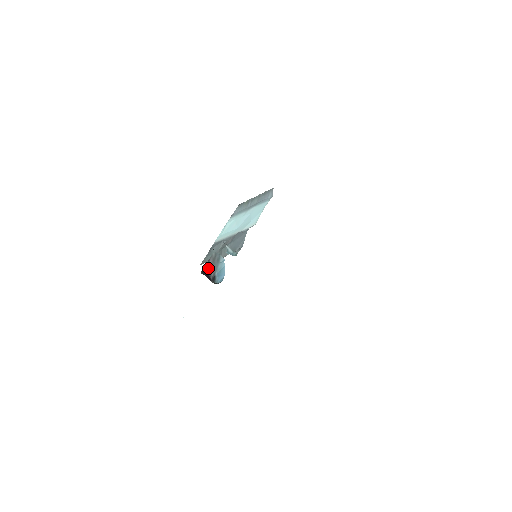
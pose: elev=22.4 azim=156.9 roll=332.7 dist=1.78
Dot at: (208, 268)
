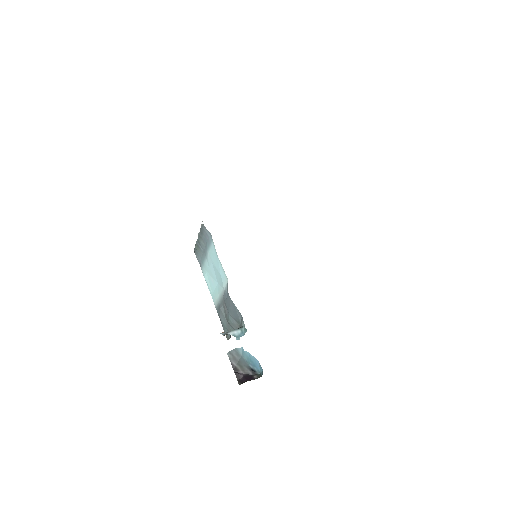
Dot at: (239, 371)
